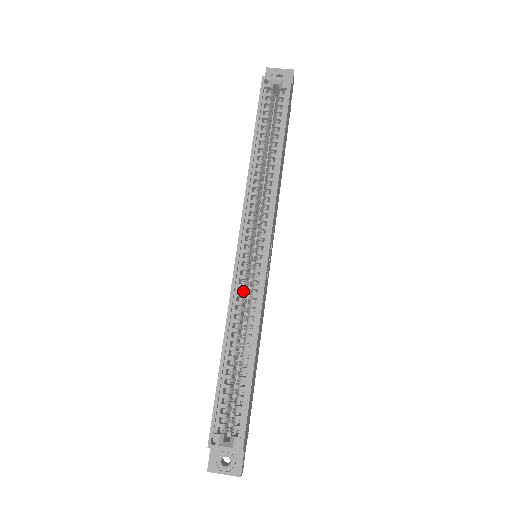
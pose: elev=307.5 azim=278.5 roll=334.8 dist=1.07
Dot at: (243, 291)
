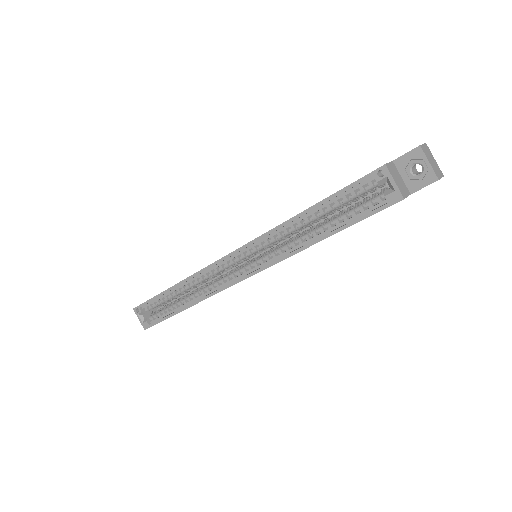
Dot at: (211, 276)
